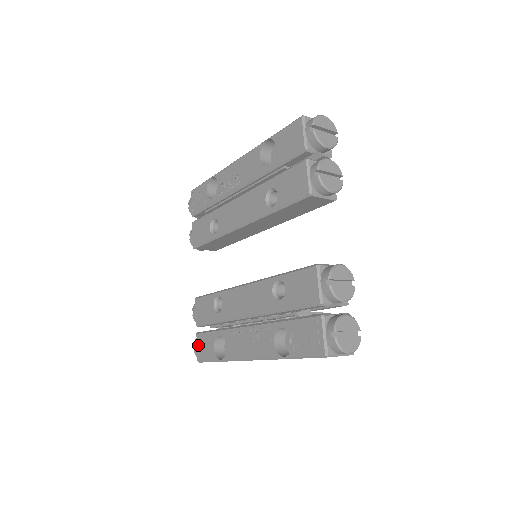
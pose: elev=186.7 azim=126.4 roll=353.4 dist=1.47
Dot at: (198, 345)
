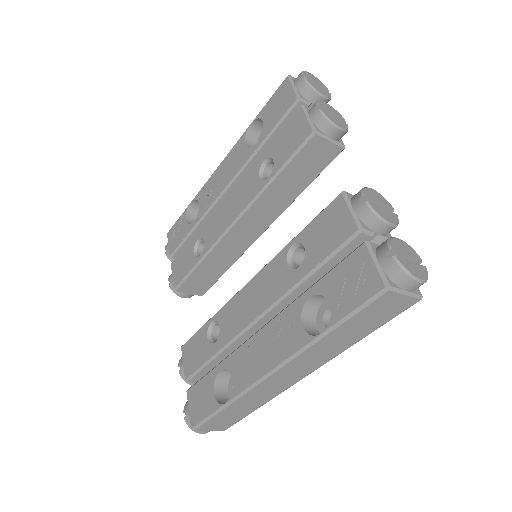
Dot at: (190, 405)
